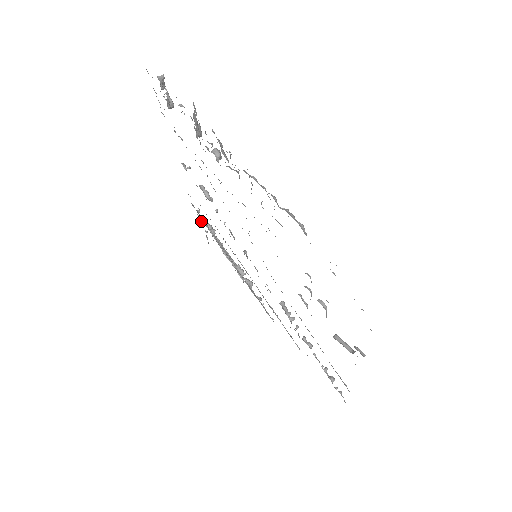
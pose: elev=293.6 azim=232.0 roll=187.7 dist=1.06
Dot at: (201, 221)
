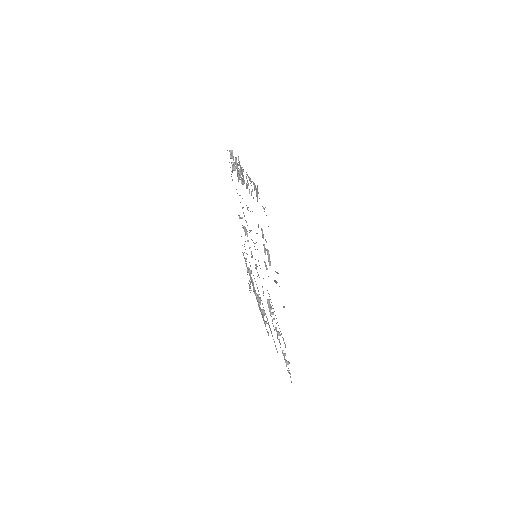
Dot at: (247, 269)
